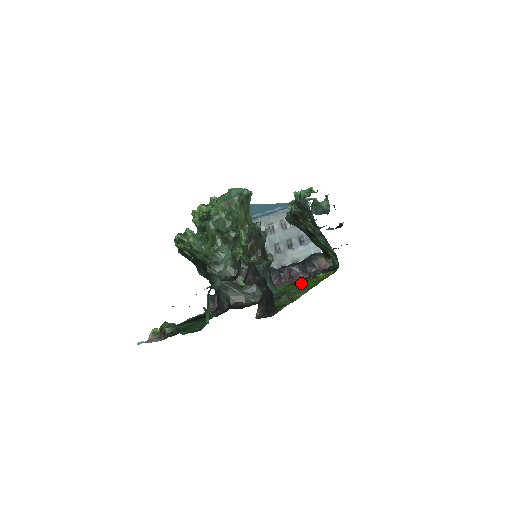
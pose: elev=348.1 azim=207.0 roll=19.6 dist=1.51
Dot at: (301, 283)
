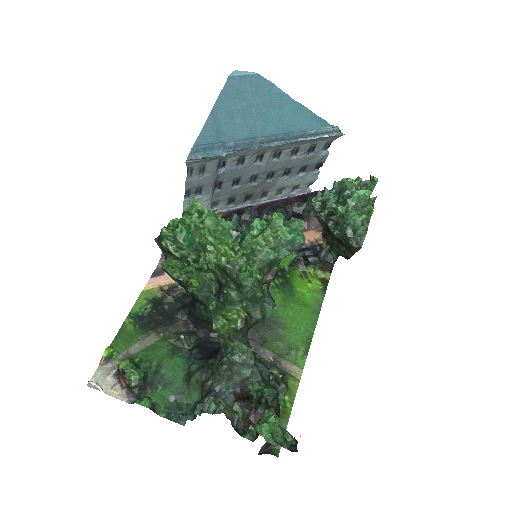
Dot at: (290, 291)
